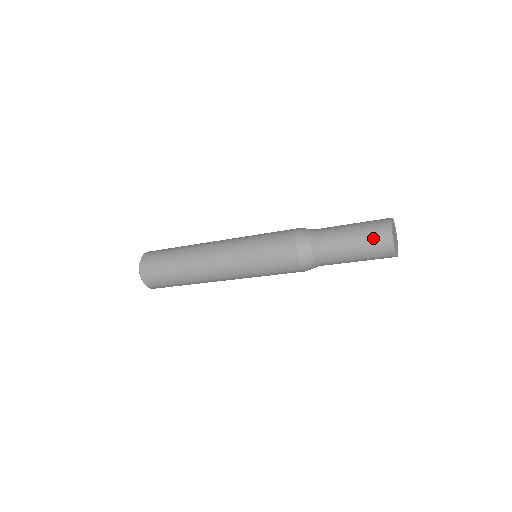
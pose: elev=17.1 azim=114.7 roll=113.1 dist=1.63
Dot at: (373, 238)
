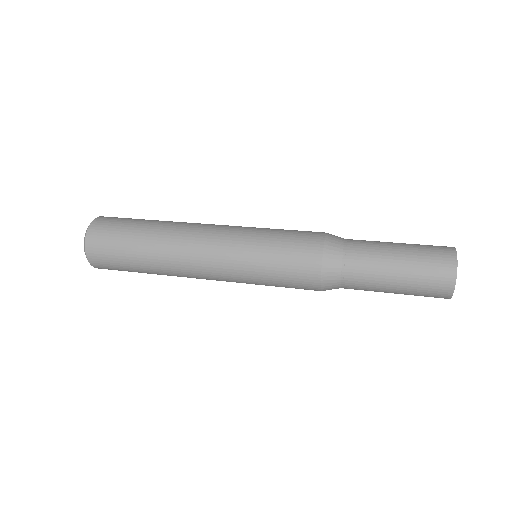
Dot at: (430, 263)
